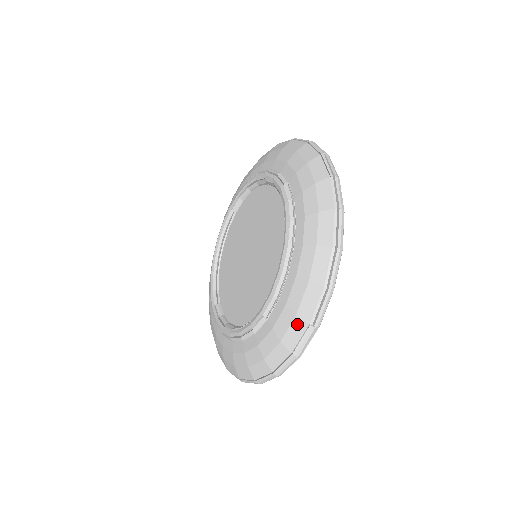
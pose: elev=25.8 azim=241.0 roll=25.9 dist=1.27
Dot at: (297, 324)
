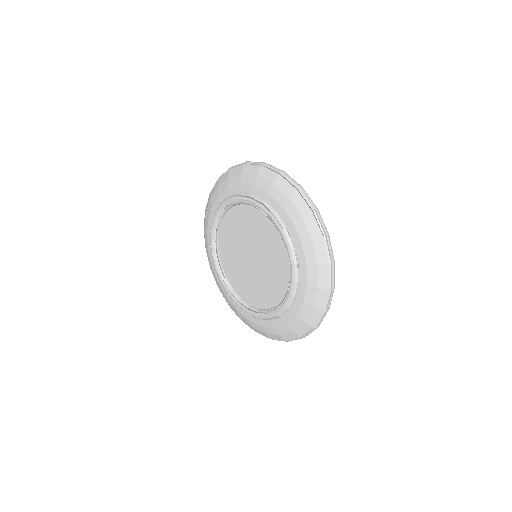
Dot at: (305, 326)
